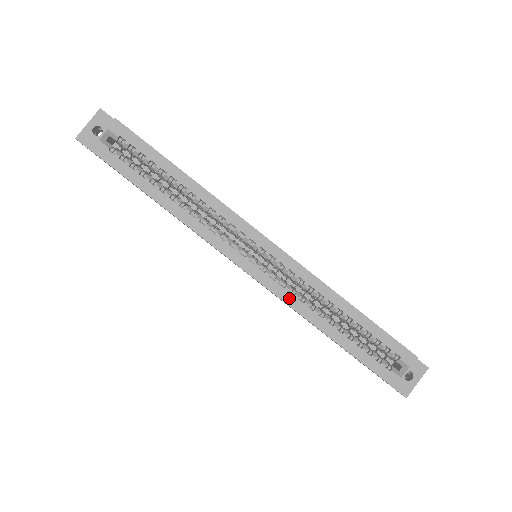
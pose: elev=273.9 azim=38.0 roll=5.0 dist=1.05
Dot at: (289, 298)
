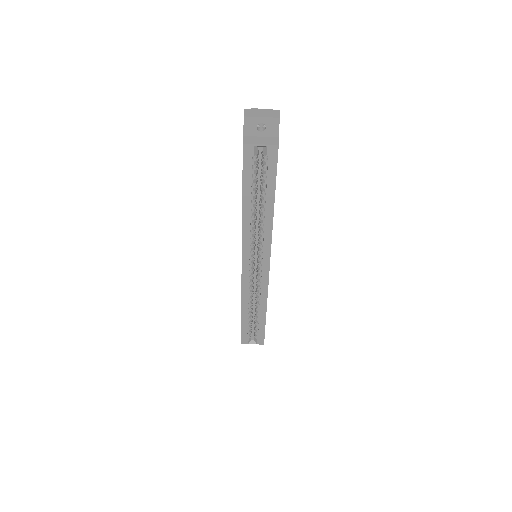
Dot at: (246, 289)
